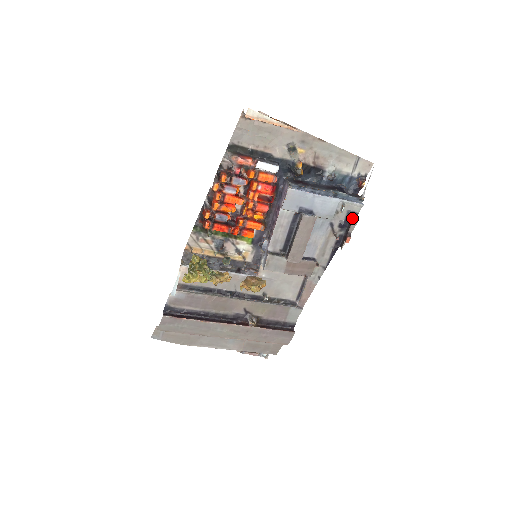
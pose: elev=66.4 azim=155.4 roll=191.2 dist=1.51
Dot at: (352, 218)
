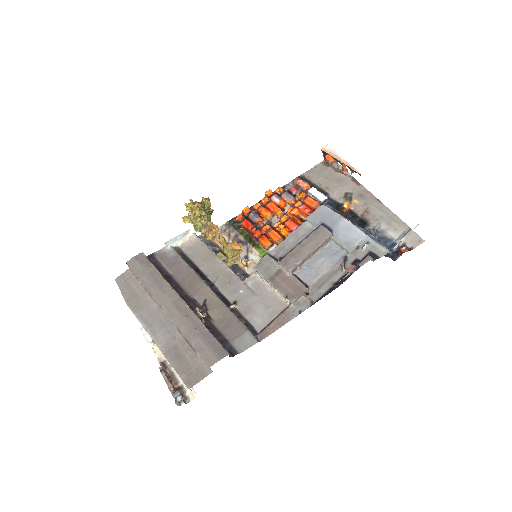
Dot at: (371, 259)
